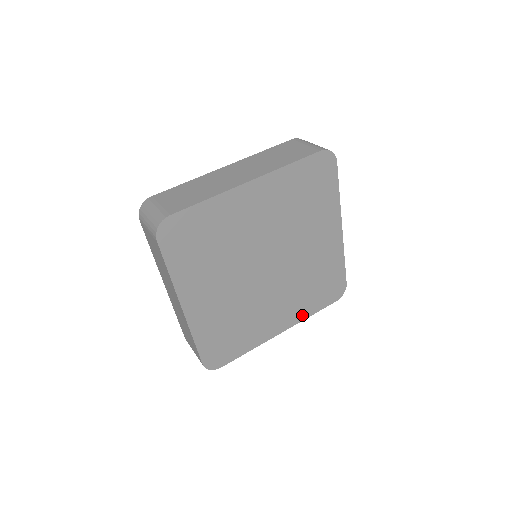
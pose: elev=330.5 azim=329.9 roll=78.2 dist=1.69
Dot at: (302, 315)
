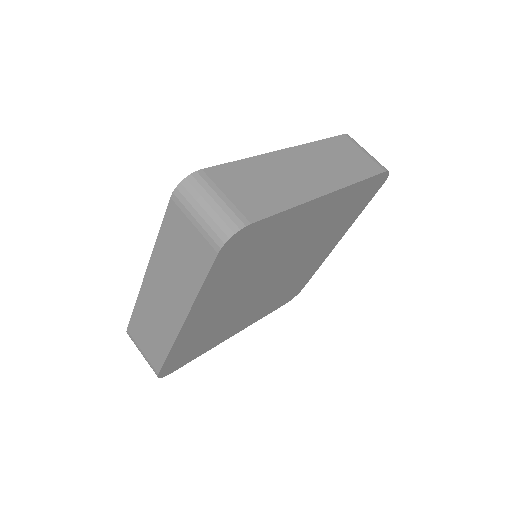
Dot at: (349, 223)
